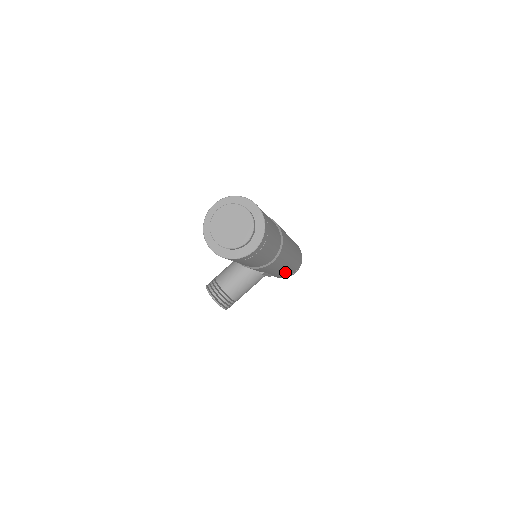
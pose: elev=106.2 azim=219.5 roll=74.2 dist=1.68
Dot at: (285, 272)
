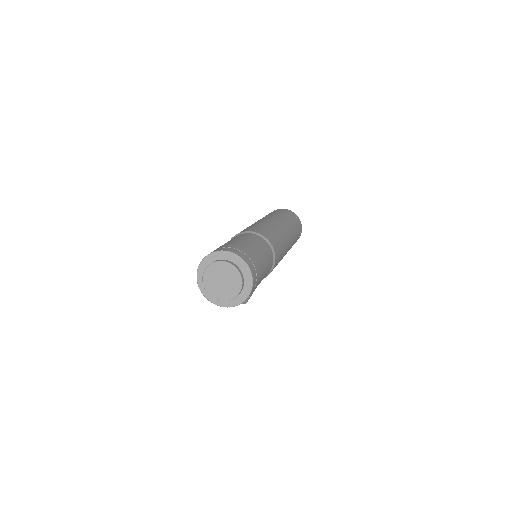
Dot at: occluded
